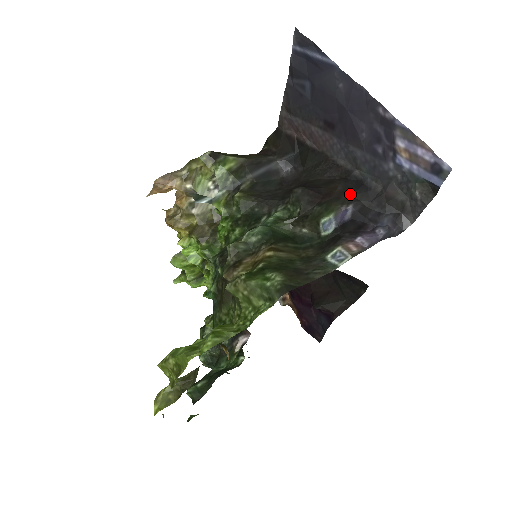
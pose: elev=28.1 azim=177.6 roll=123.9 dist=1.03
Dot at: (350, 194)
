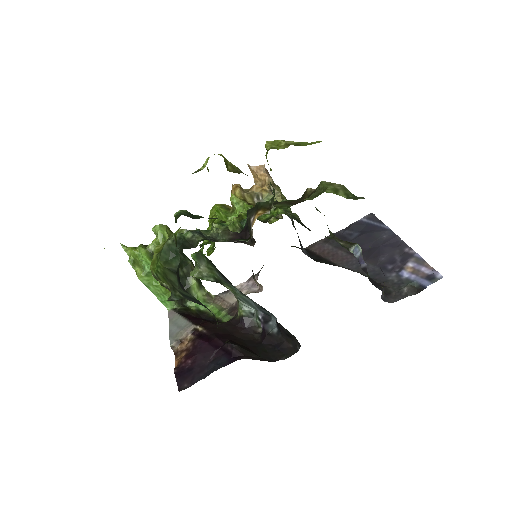
Dot at: occluded
